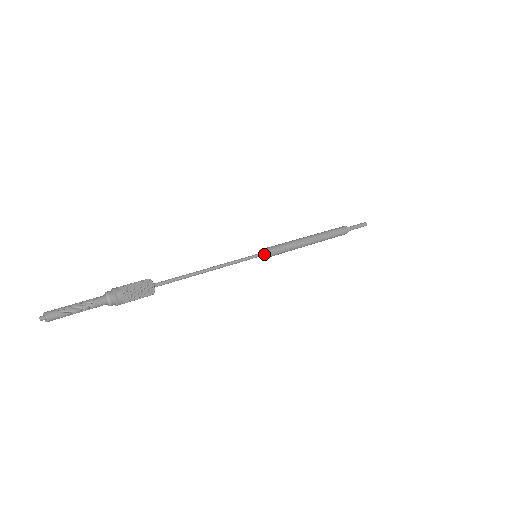
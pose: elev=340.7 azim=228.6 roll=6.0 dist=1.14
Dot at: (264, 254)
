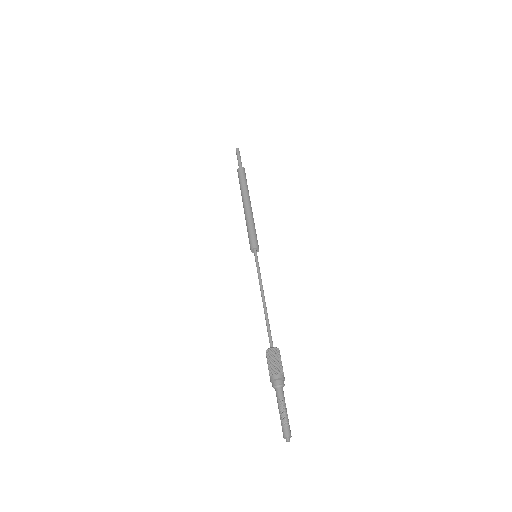
Dot at: (256, 249)
